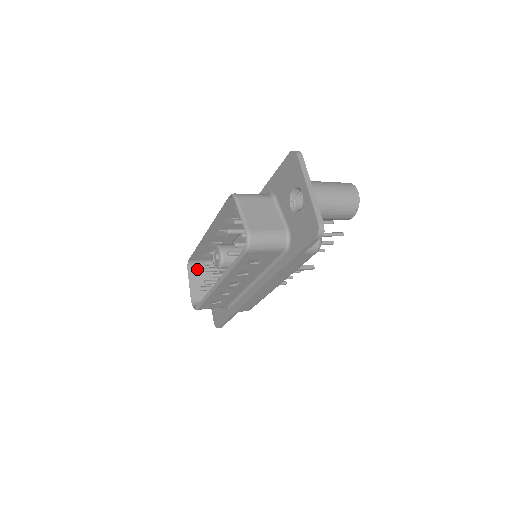
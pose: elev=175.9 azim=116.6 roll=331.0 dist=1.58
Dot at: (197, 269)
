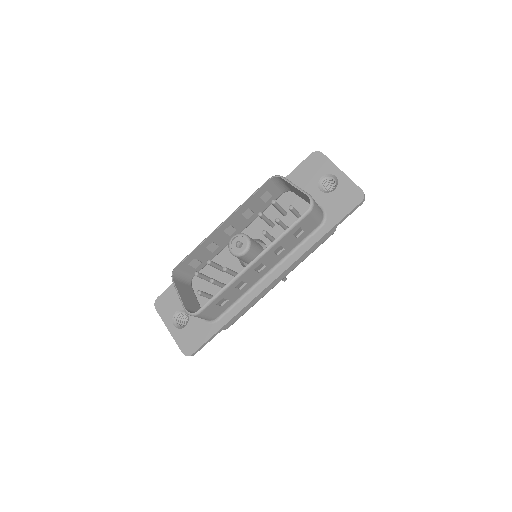
Dot at: (179, 281)
